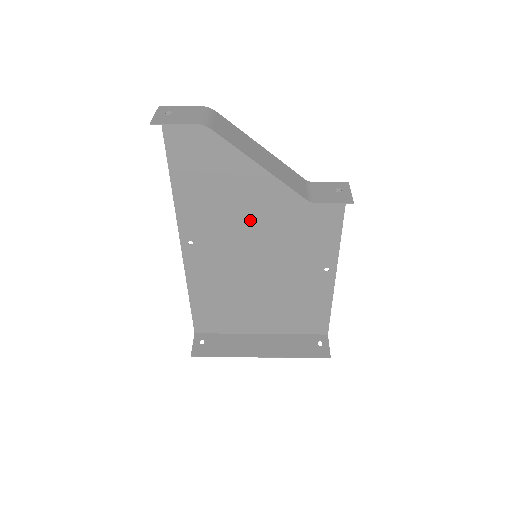
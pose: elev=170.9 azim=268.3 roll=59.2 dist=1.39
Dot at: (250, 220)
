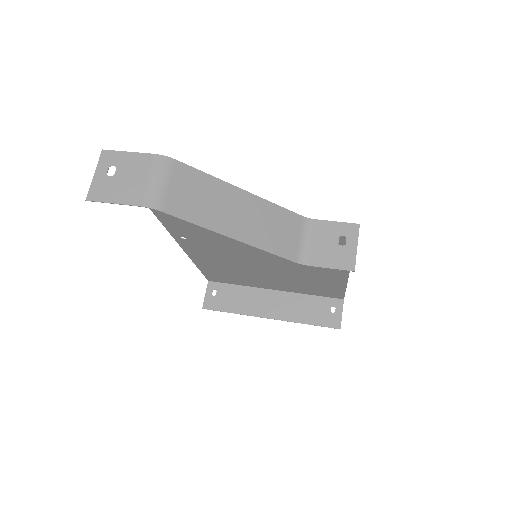
Dot at: occluded
